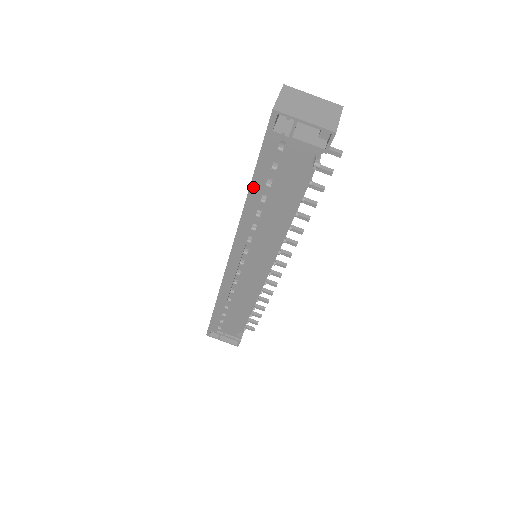
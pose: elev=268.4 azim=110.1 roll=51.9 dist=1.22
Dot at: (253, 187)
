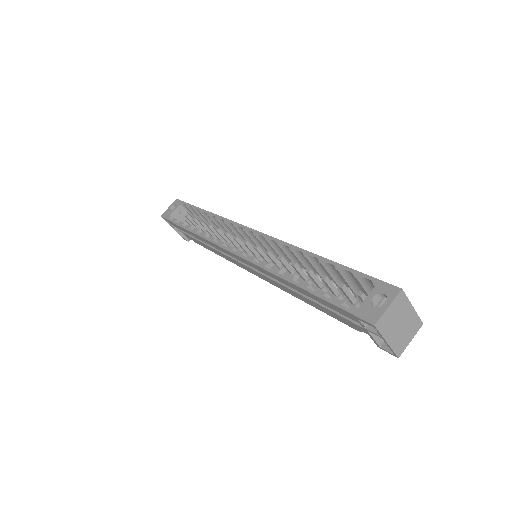
Dot at: (303, 290)
